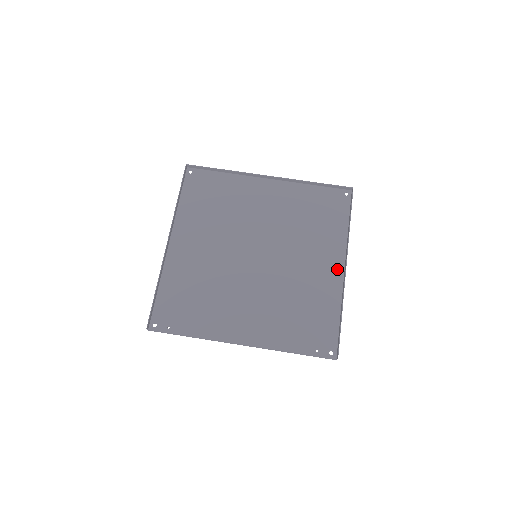
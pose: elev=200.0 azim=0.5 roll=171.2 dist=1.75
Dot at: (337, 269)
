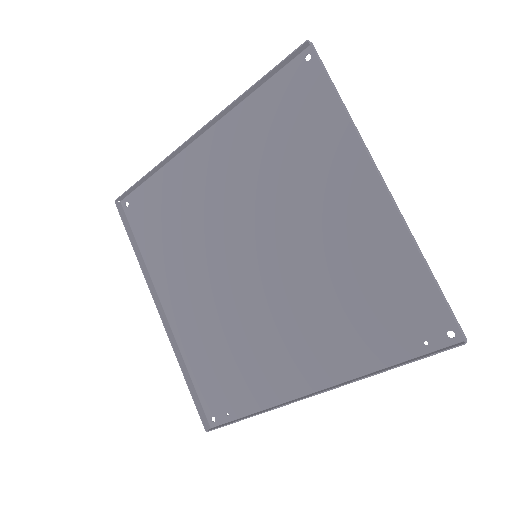
Dot at: (372, 191)
